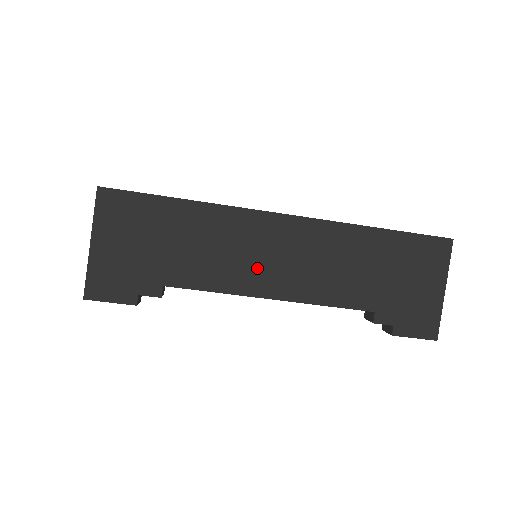
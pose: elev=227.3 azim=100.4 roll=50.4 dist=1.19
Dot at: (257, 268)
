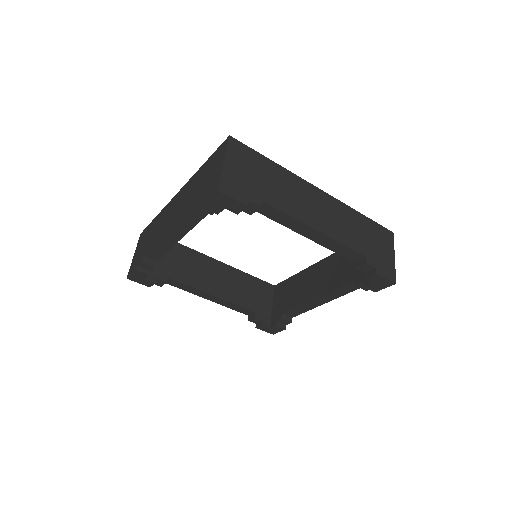
Dot at: (309, 211)
